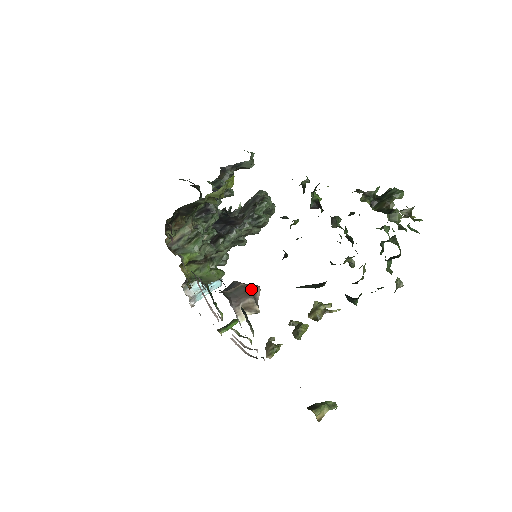
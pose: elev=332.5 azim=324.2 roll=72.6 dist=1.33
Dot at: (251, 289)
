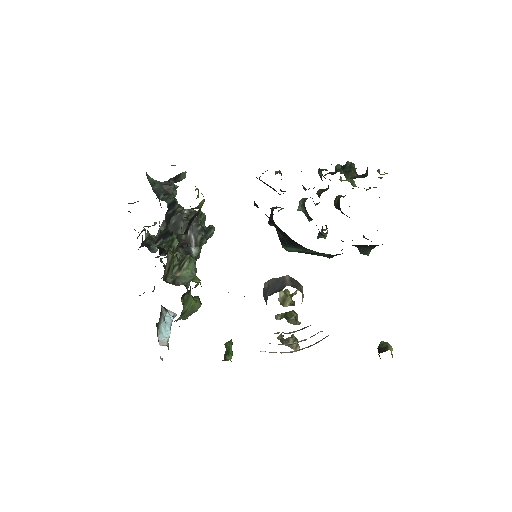
Dot at: occluded
